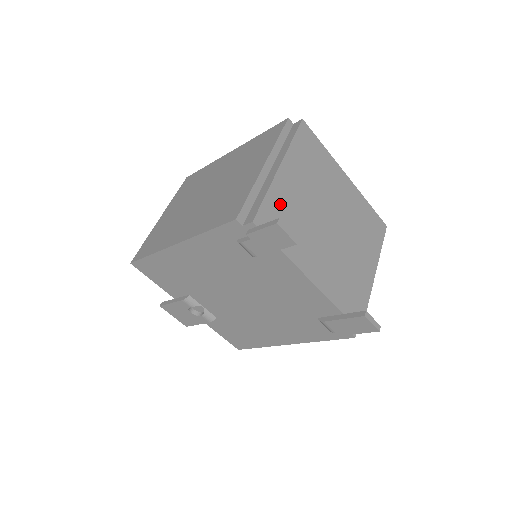
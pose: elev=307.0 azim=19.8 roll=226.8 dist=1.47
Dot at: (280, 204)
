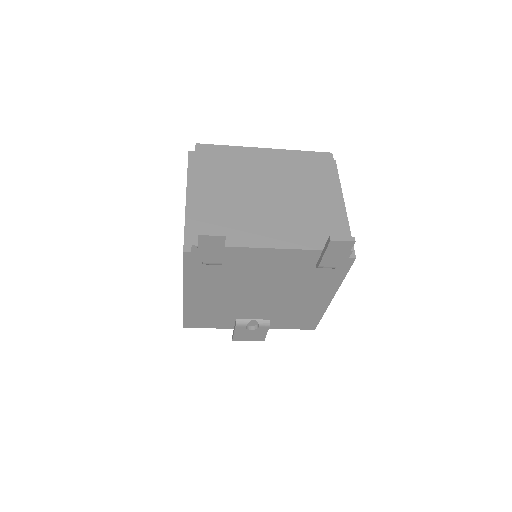
Dot at: (210, 216)
